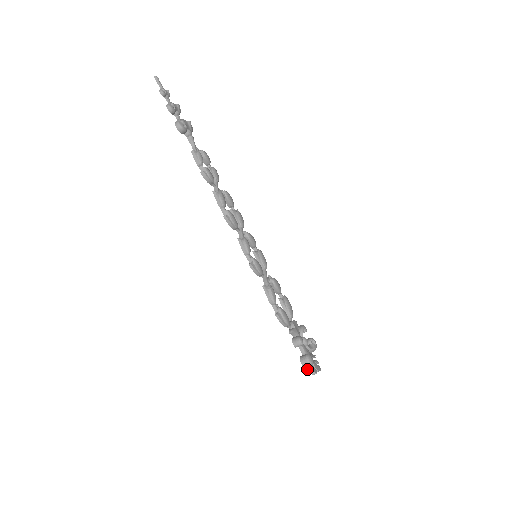
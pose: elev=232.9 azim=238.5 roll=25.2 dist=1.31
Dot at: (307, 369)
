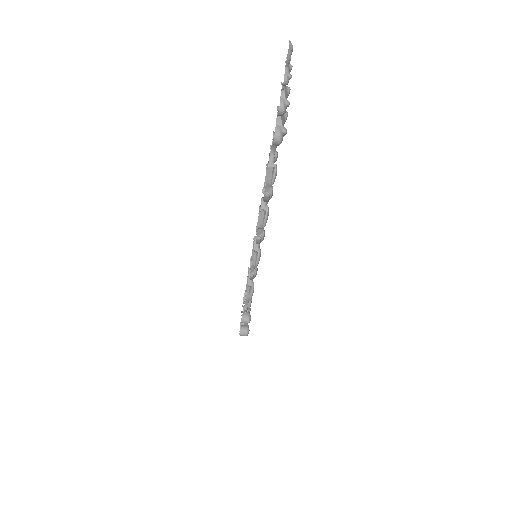
Dot at: occluded
